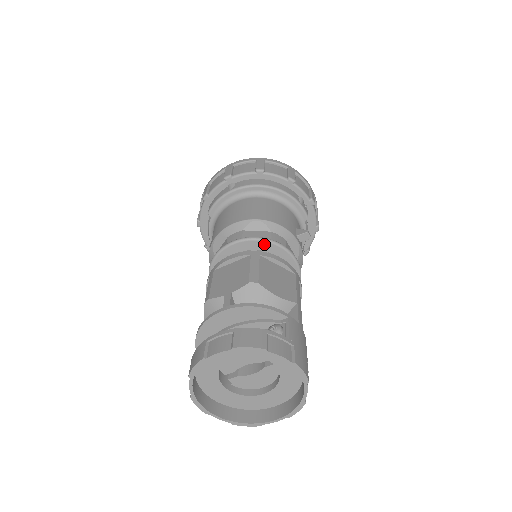
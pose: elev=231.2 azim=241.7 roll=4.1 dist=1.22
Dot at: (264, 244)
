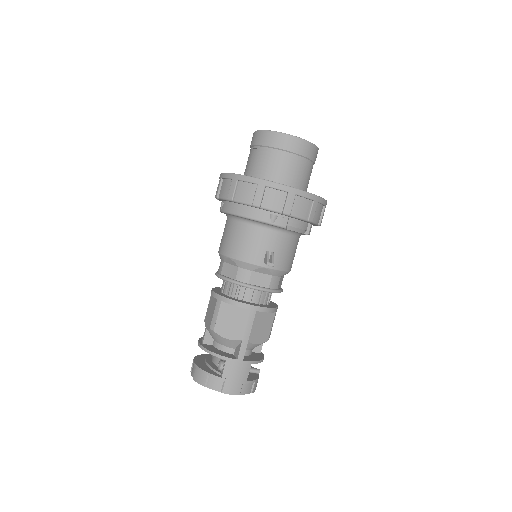
Dot at: (231, 282)
